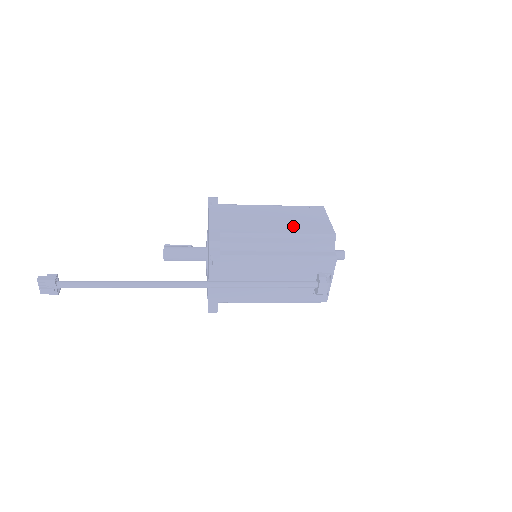
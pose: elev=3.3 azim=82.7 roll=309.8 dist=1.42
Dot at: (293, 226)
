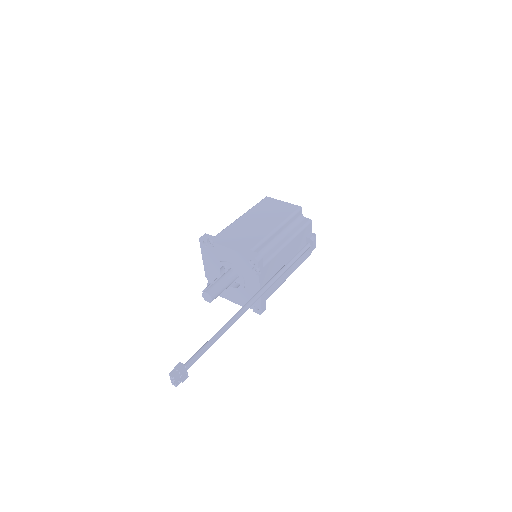
Dot at: (275, 218)
